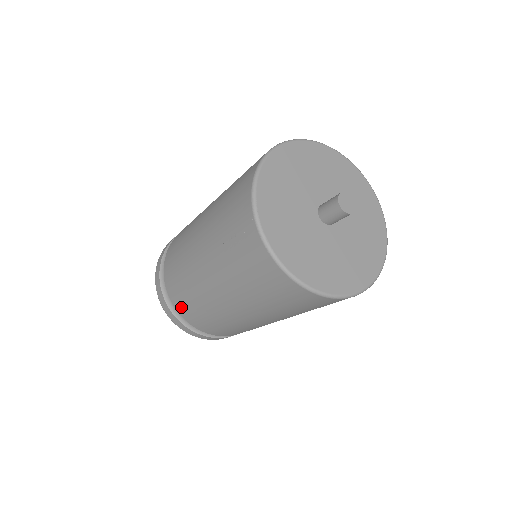
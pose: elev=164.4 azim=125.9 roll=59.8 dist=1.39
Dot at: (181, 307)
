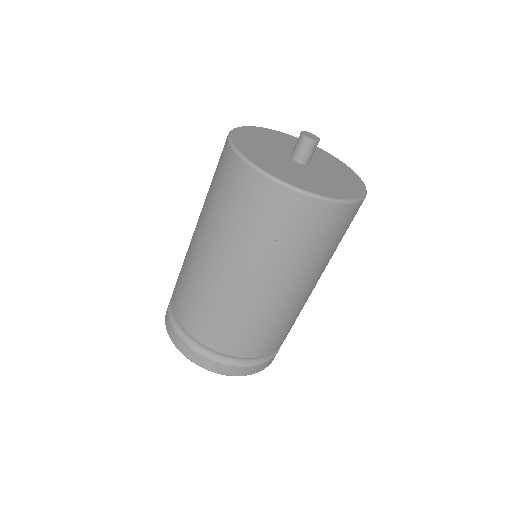
Dot at: (256, 349)
